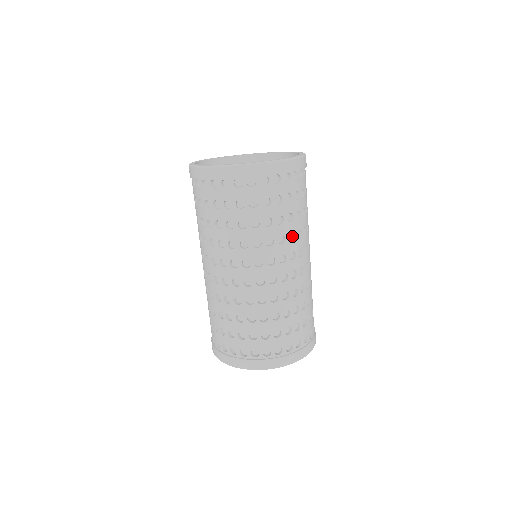
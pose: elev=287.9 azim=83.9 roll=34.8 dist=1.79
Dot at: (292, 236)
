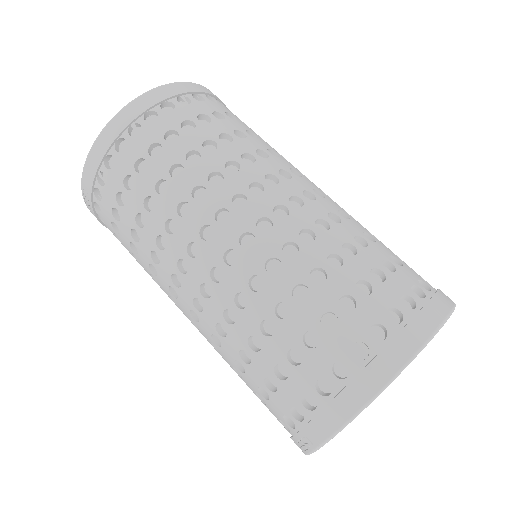
Dot at: occluded
